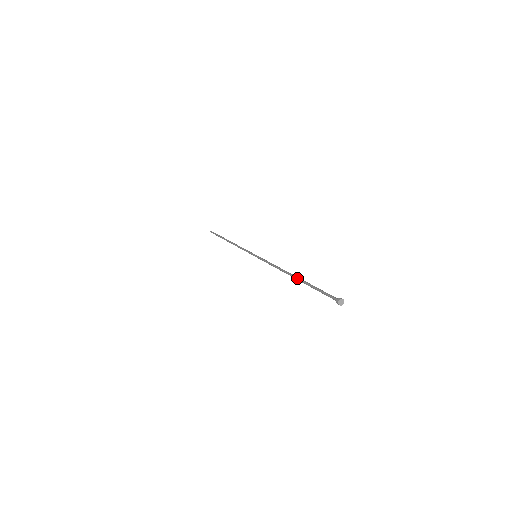
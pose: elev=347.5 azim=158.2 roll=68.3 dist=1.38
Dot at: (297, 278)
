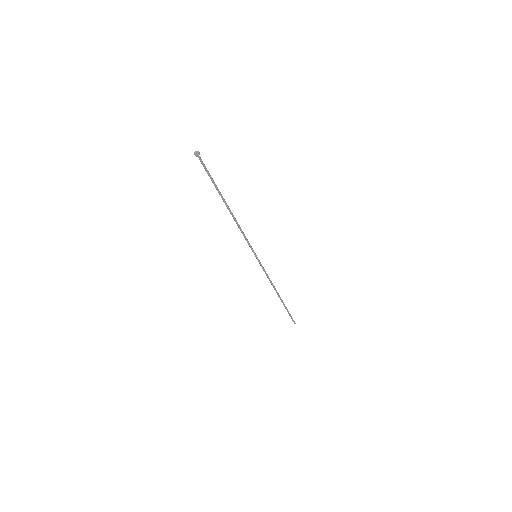
Dot at: (224, 201)
